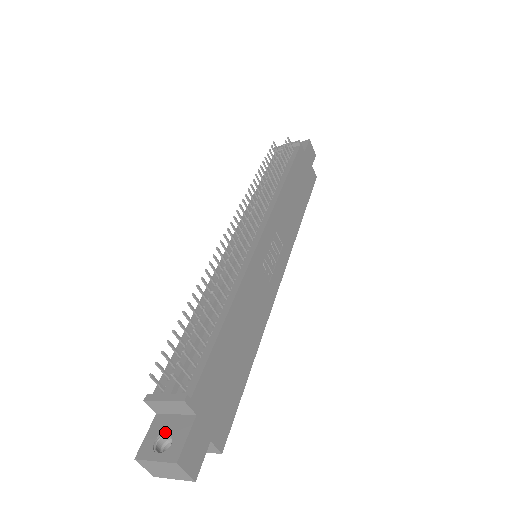
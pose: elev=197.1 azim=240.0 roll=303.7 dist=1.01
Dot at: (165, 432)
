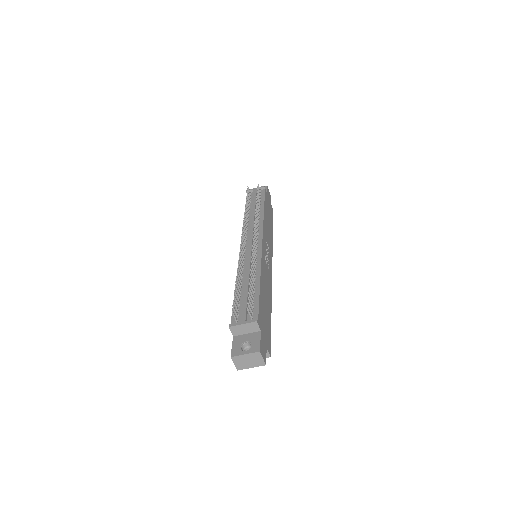
Dot at: (244, 342)
